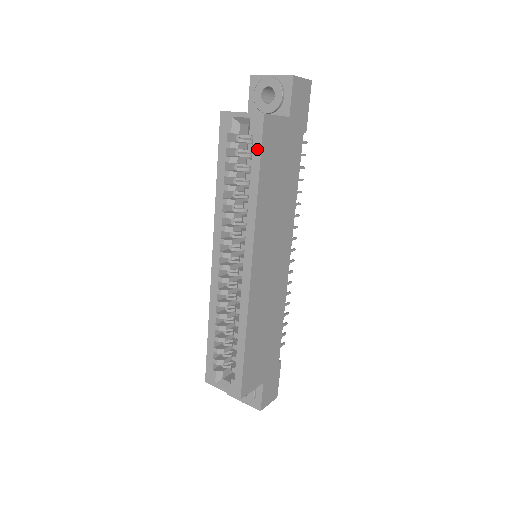
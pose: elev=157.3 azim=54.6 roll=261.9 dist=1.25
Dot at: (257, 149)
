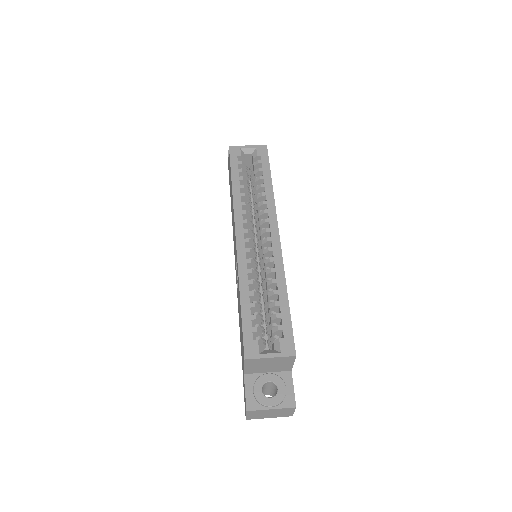
Dot at: (266, 162)
